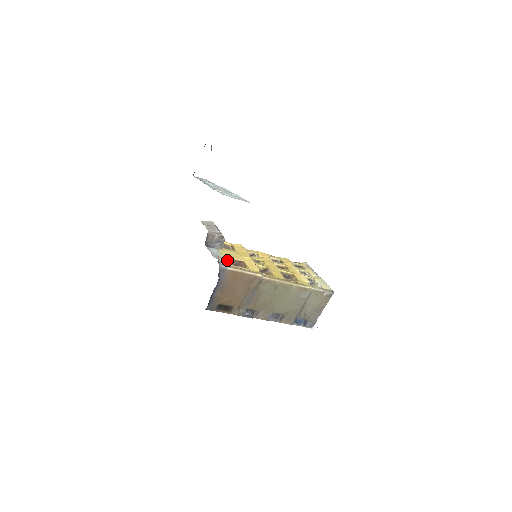
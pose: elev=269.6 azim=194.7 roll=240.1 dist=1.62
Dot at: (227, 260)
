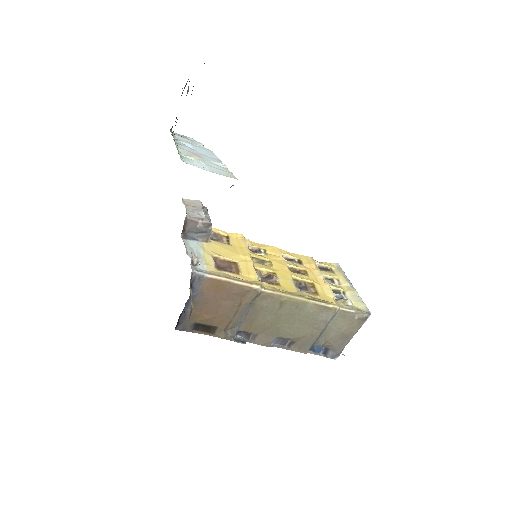
Dot at: (209, 261)
